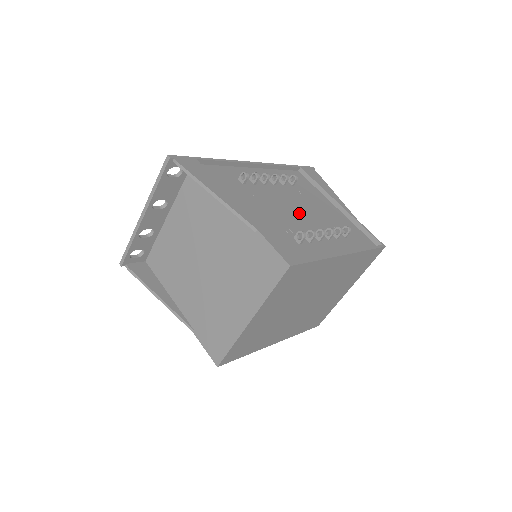
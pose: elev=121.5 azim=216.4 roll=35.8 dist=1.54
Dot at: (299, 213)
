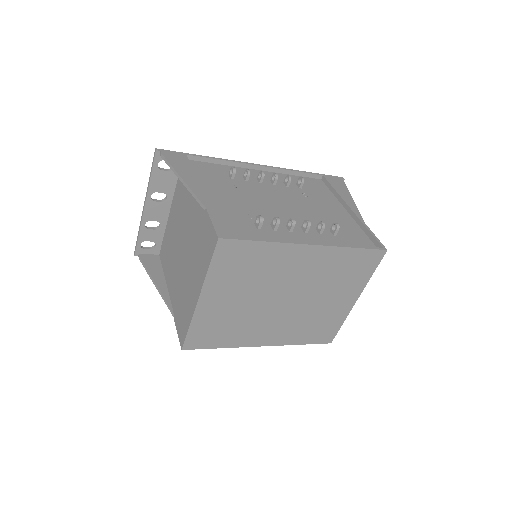
Dot at: (285, 208)
